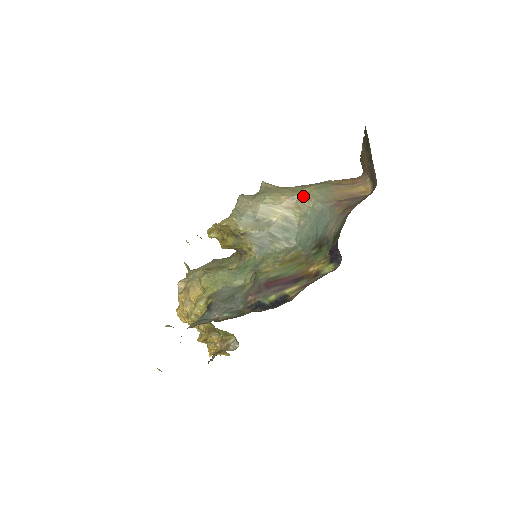
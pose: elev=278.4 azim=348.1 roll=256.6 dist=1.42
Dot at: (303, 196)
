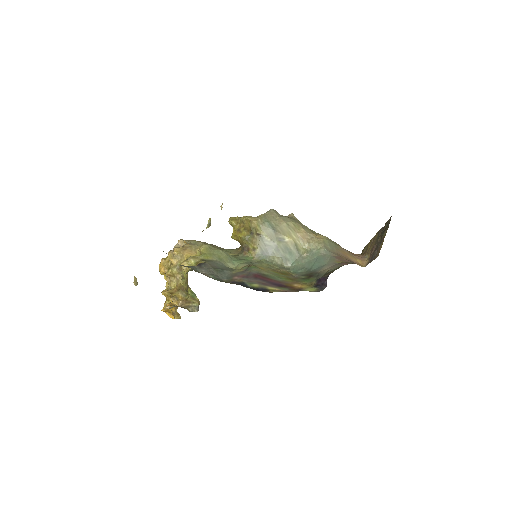
Dot at: (317, 238)
